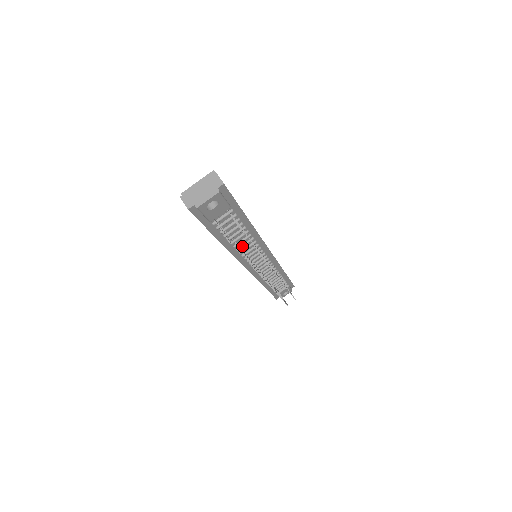
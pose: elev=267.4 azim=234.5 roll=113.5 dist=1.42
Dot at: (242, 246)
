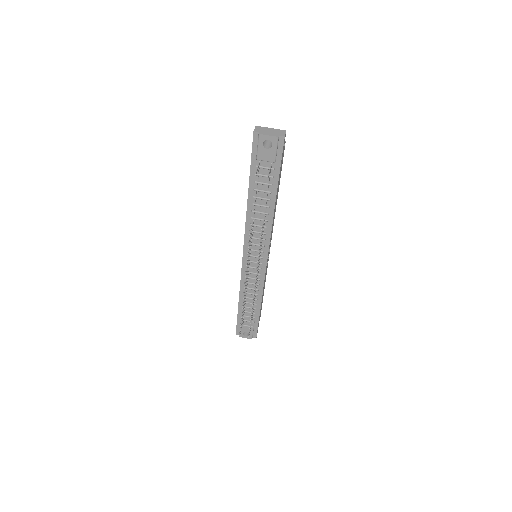
Dot at: (256, 218)
